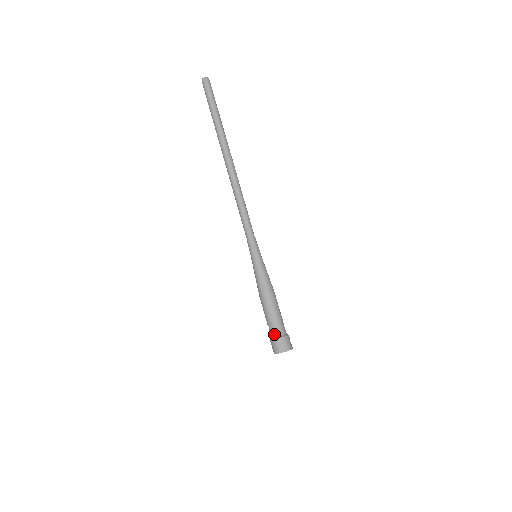
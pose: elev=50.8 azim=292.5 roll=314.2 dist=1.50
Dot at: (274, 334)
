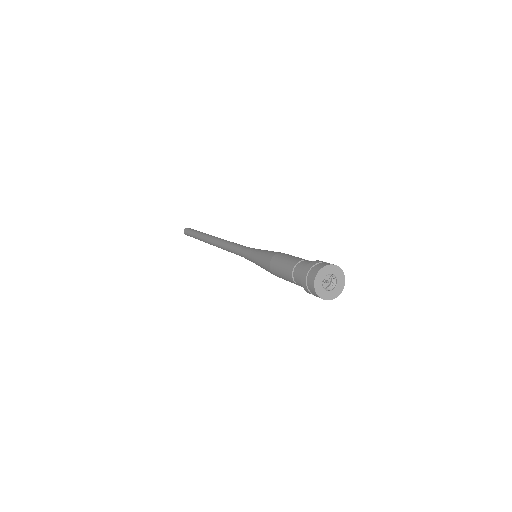
Dot at: (299, 275)
